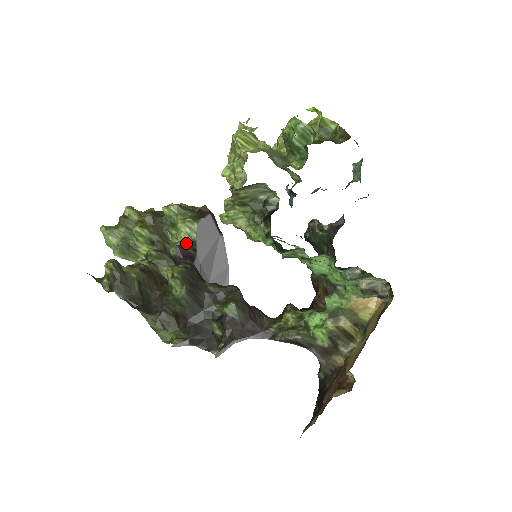
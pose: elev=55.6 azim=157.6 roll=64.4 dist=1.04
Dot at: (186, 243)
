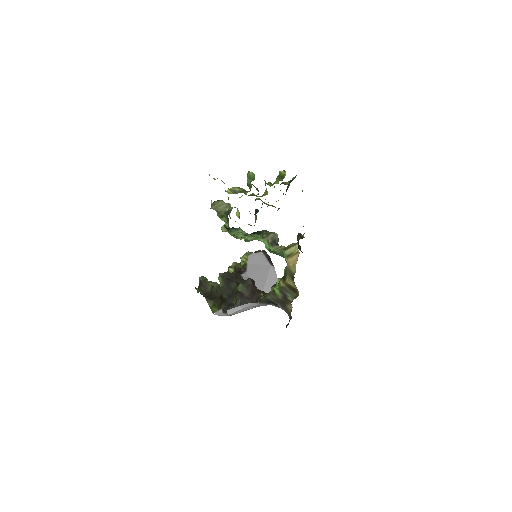
Dot at: (242, 267)
